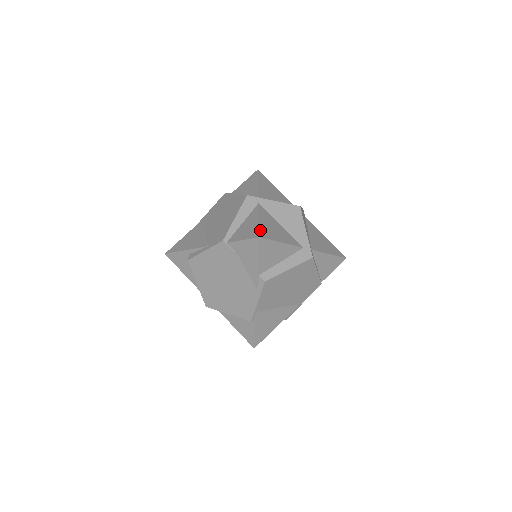
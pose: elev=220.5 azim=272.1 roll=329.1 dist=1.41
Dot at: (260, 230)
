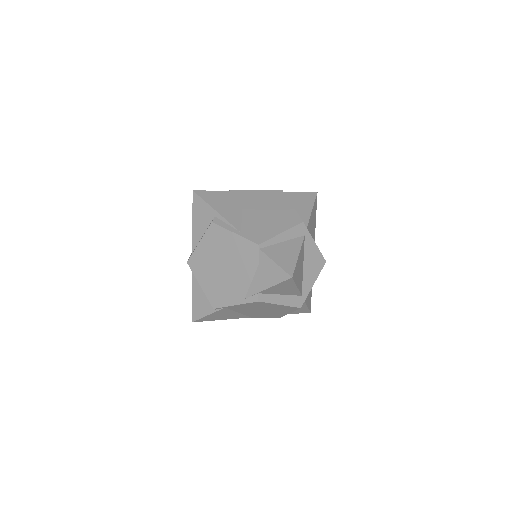
Dot at: (295, 269)
